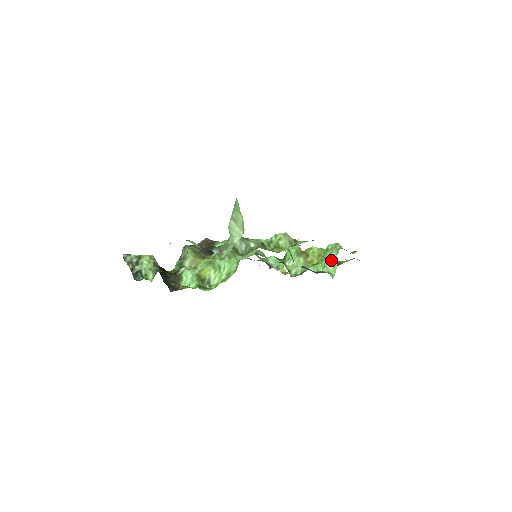
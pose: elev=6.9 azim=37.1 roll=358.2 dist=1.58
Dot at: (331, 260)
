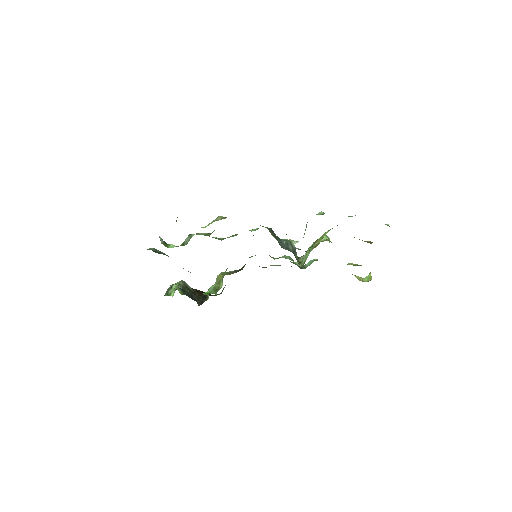
Dot at: (305, 229)
